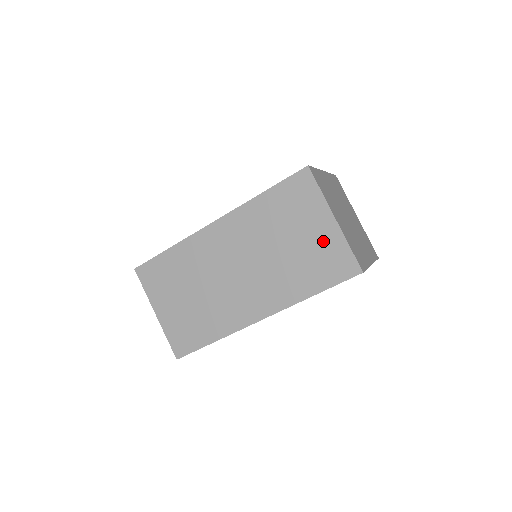
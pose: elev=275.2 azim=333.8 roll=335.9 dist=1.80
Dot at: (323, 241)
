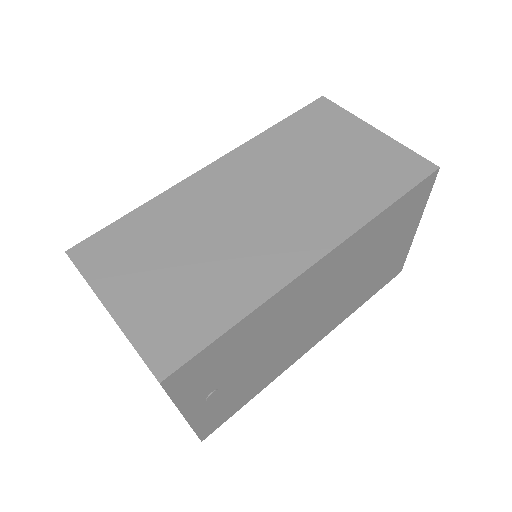
Dot at: (372, 150)
